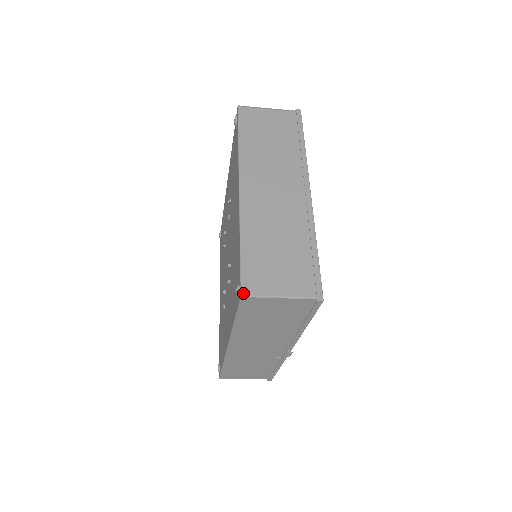
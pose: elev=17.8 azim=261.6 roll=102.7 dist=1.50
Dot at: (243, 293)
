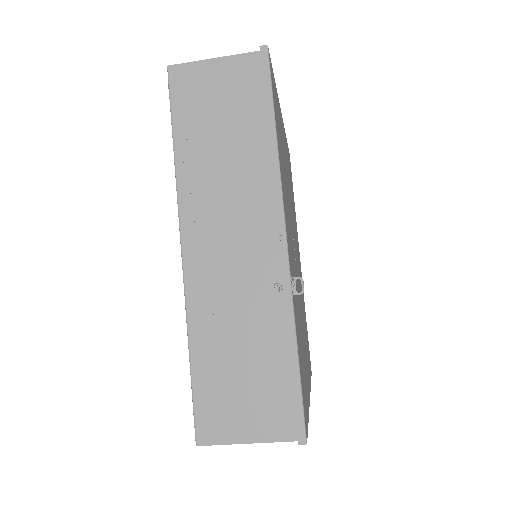
Dot at: (171, 68)
